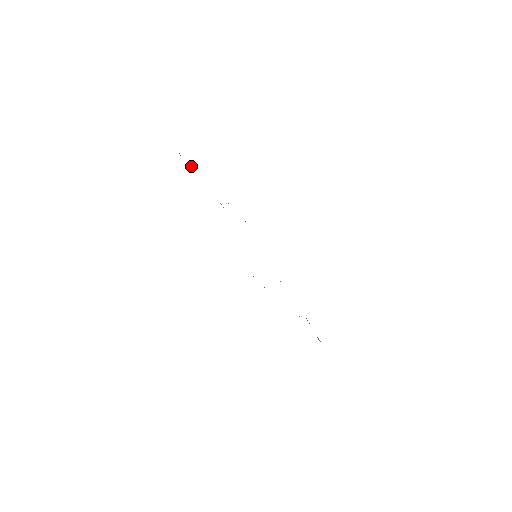
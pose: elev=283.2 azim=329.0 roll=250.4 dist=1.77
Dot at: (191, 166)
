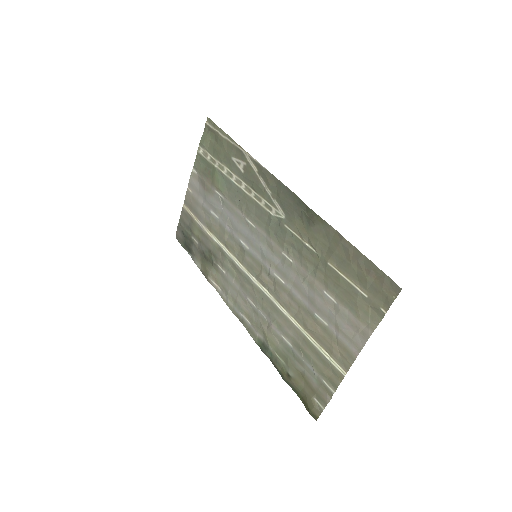
Dot at: (204, 147)
